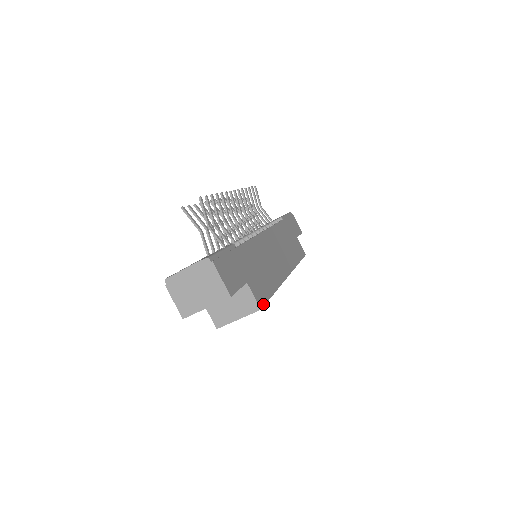
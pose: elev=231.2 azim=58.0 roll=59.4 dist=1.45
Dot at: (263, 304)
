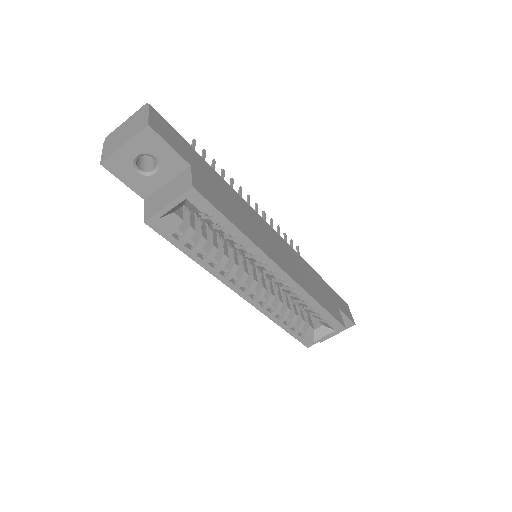
Dot at: (203, 195)
